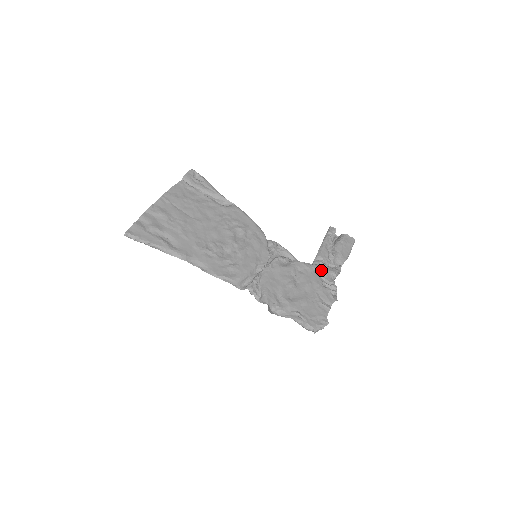
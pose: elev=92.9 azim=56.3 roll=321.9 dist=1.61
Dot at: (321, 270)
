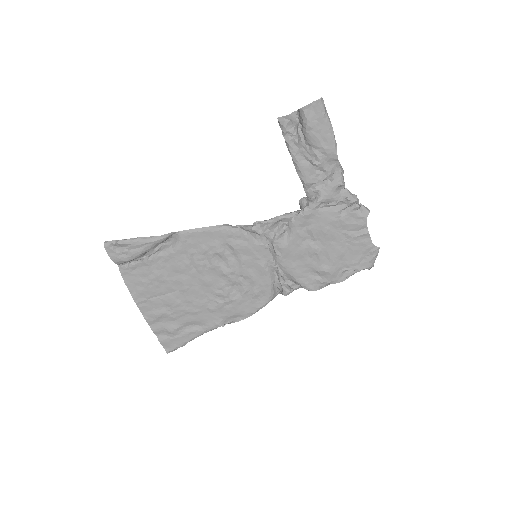
Dot at: (323, 200)
